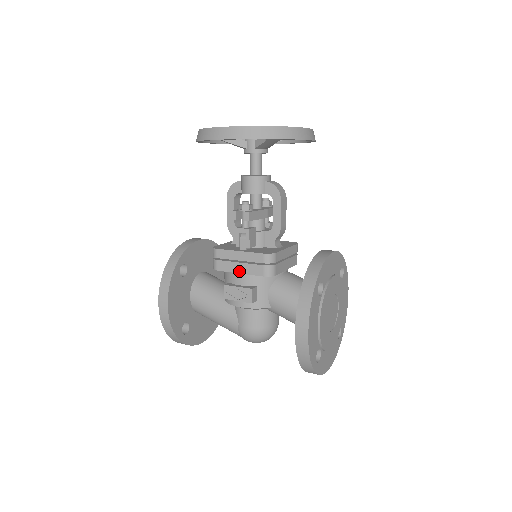
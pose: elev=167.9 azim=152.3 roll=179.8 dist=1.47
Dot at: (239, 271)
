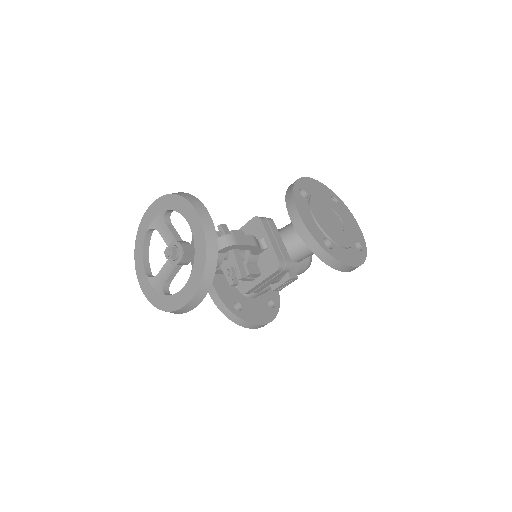
Dot at: occluded
